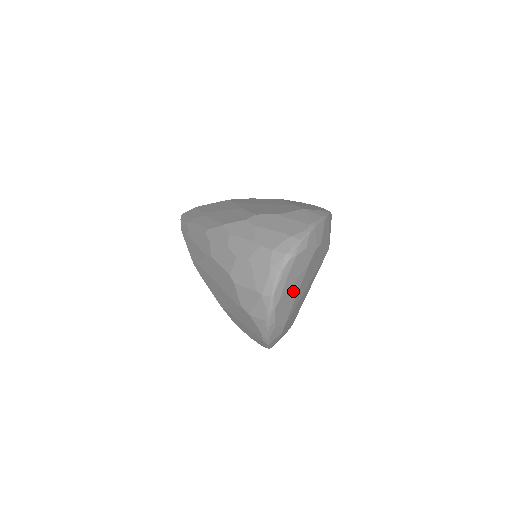
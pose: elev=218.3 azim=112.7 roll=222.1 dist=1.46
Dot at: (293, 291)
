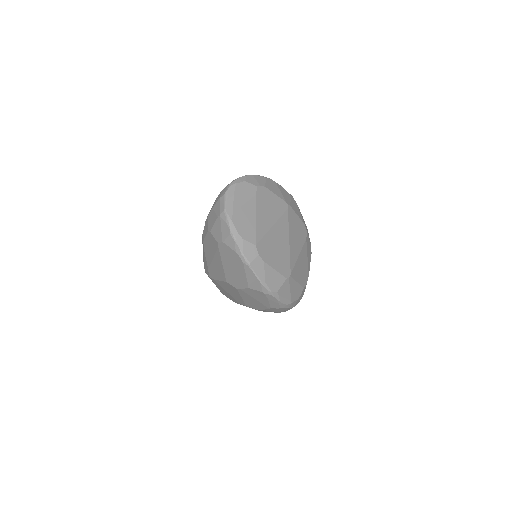
Dot at: (248, 213)
